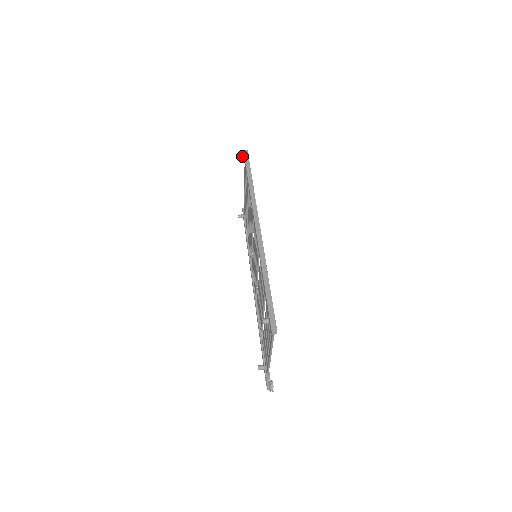
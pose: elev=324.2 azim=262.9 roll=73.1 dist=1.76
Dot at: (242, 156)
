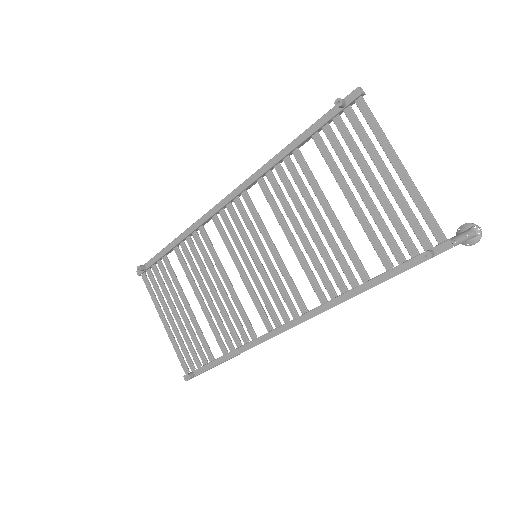
Dot at: (140, 266)
